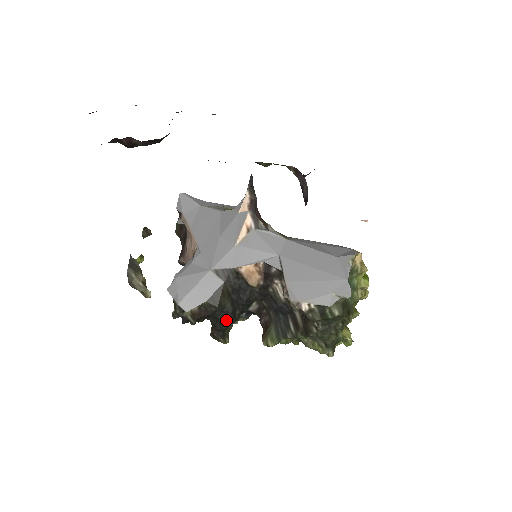
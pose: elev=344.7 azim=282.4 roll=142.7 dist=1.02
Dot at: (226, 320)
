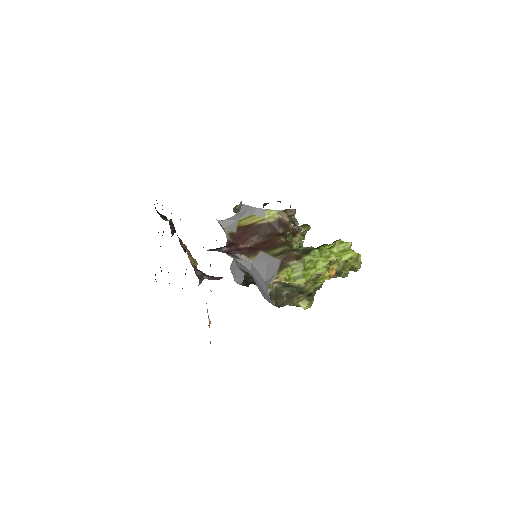
Dot at: occluded
